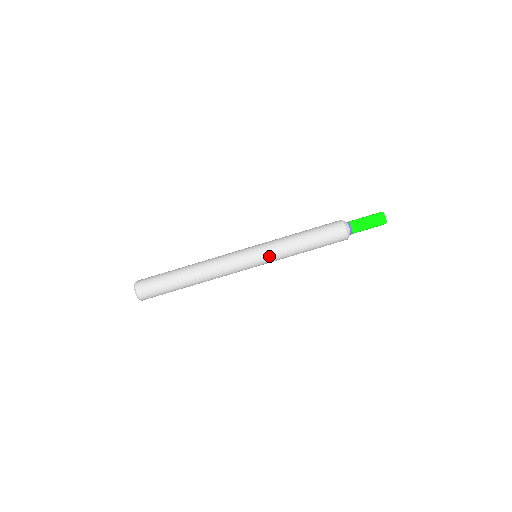
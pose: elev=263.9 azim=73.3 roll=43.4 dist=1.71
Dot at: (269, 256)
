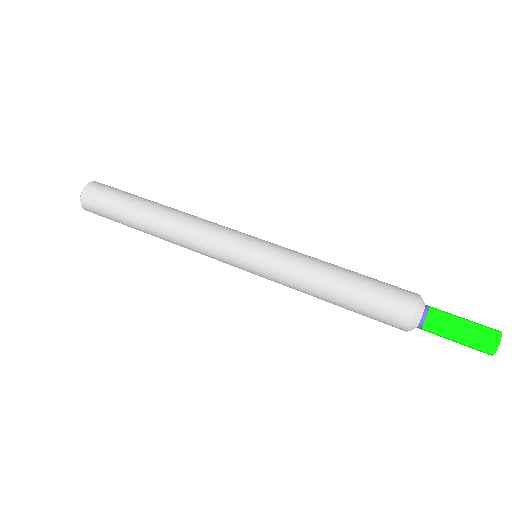
Dot at: (269, 268)
